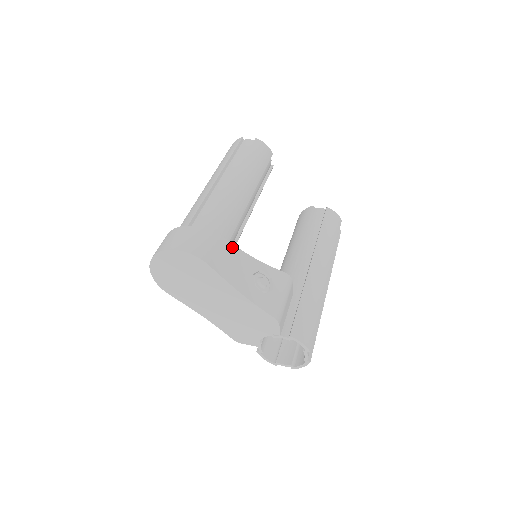
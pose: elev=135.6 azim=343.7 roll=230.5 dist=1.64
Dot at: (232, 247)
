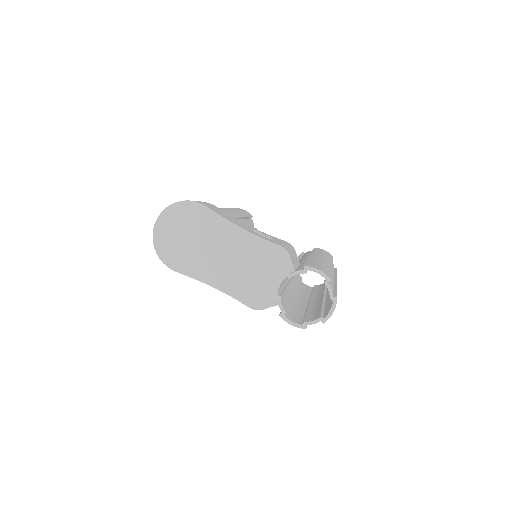
Dot at: (227, 213)
